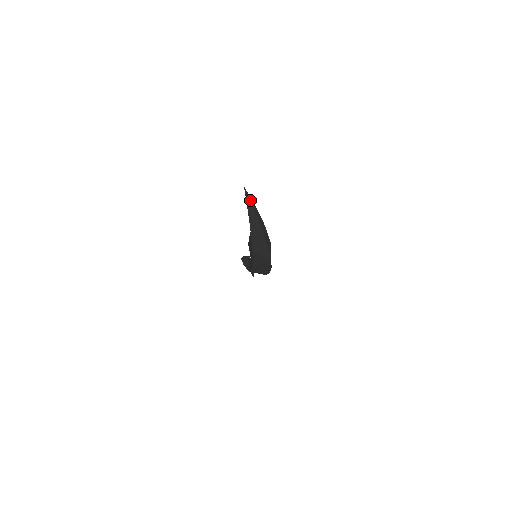
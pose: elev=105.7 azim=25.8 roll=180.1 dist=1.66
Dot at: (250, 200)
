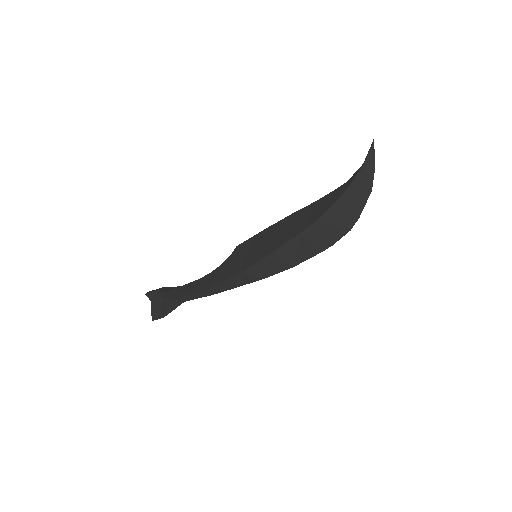
Dot at: (373, 154)
